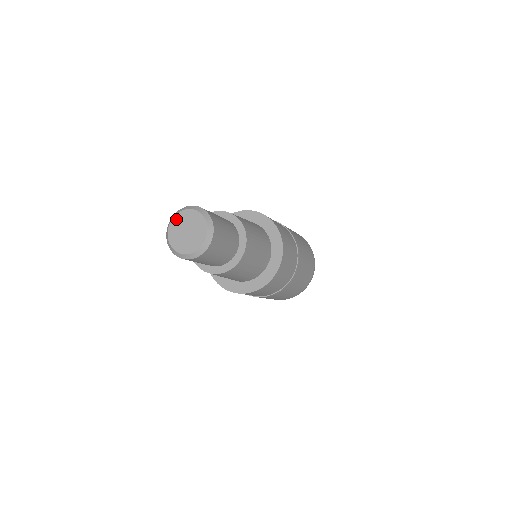
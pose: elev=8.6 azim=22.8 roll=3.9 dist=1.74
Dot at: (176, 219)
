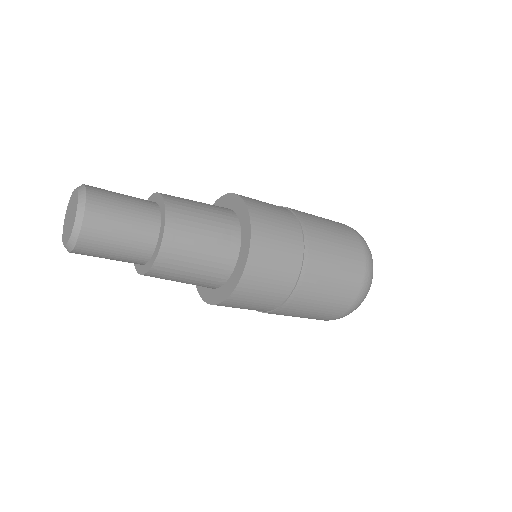
Dot at: (65, 218)
